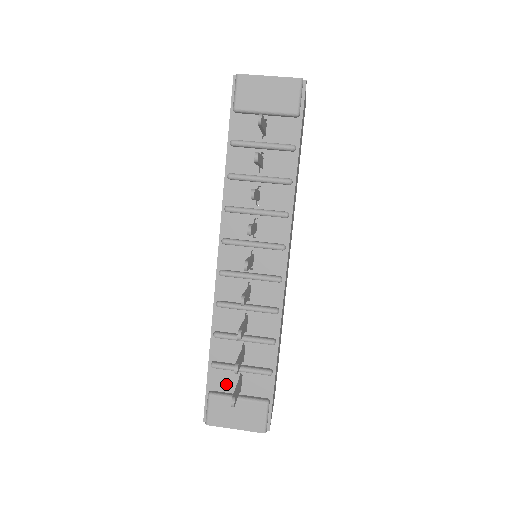
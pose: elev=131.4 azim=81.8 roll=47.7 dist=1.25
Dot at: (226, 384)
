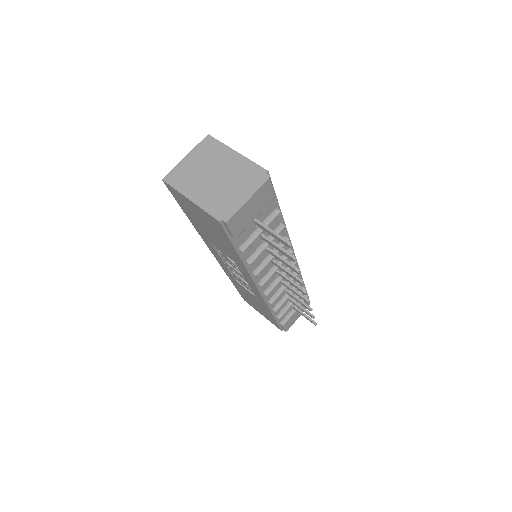
Dot at: (286, 313)
